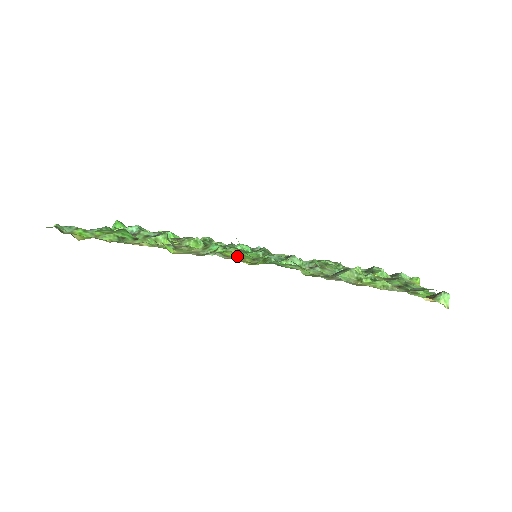
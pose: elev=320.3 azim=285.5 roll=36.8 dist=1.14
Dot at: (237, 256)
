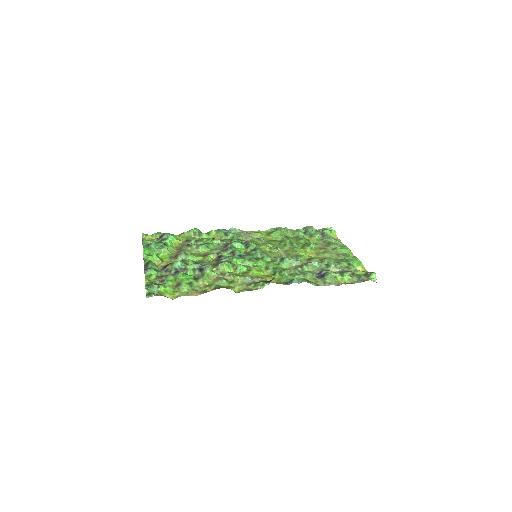
Dot at: (258, 271)
